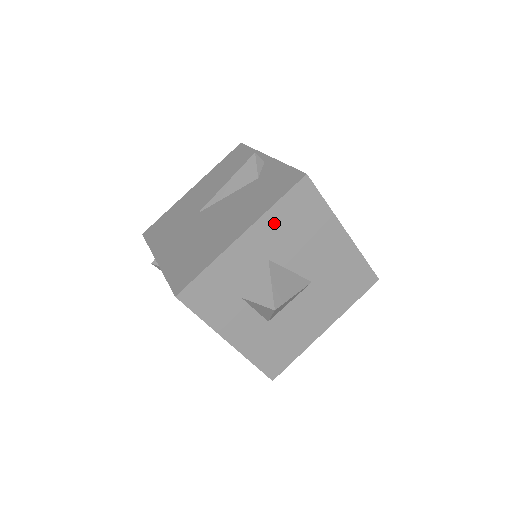
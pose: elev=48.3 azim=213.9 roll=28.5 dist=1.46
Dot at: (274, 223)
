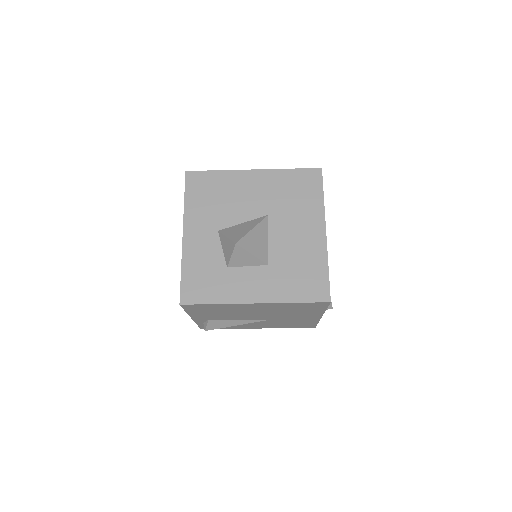
Dot at: (196, 210)
